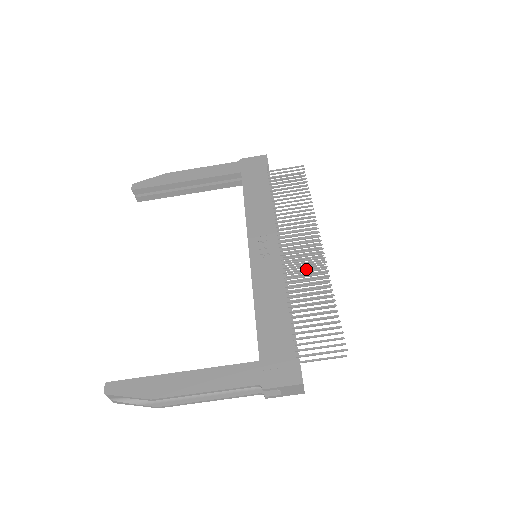
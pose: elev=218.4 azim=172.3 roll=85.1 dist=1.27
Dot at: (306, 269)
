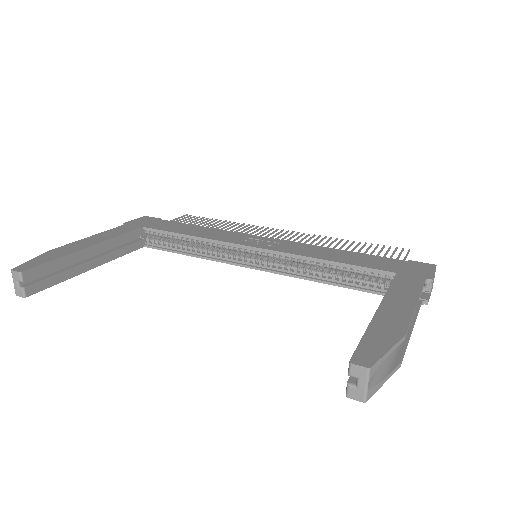
Dot at: (308, 240)
